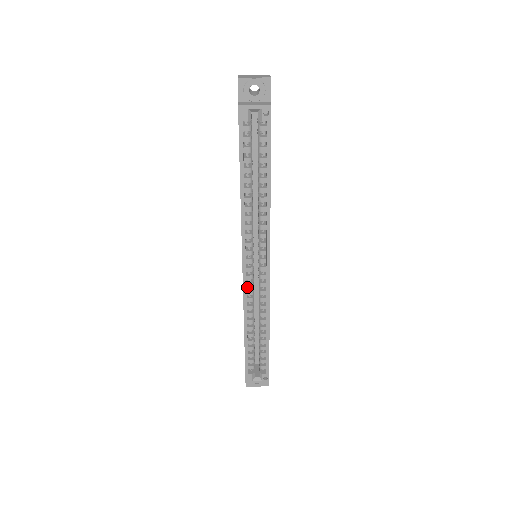
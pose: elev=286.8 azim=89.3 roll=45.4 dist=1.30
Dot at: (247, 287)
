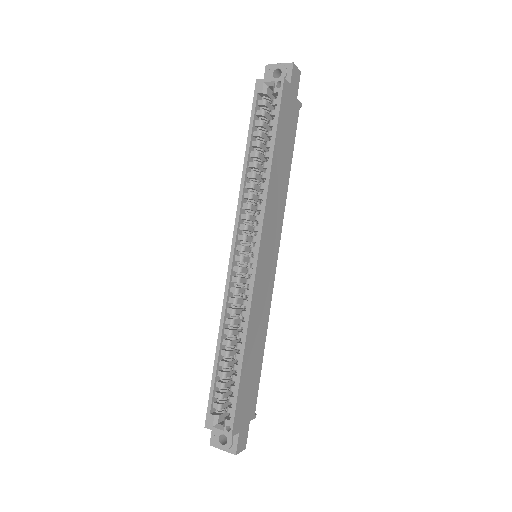
Dot at: (235, 286)
